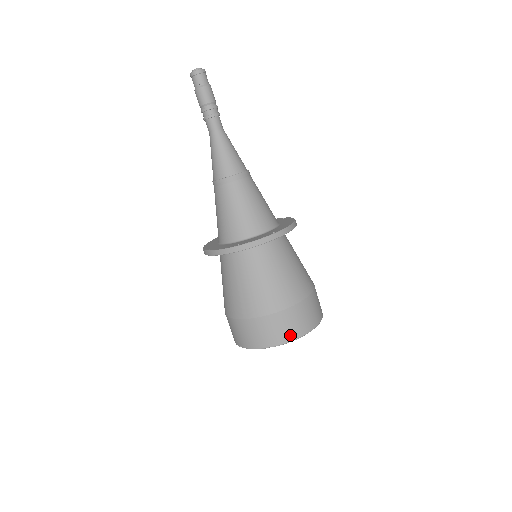
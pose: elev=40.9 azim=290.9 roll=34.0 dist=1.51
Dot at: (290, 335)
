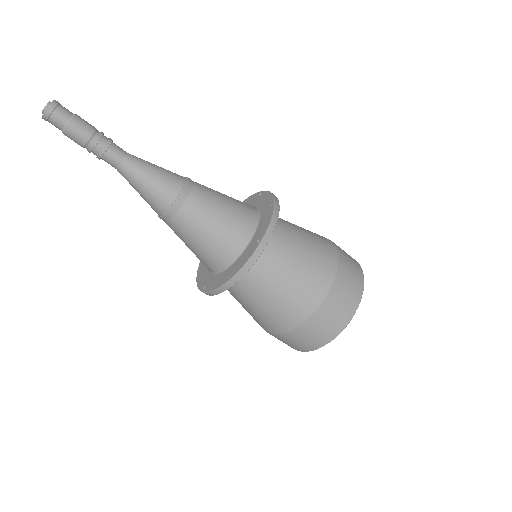
Dot at: (340, 324)
